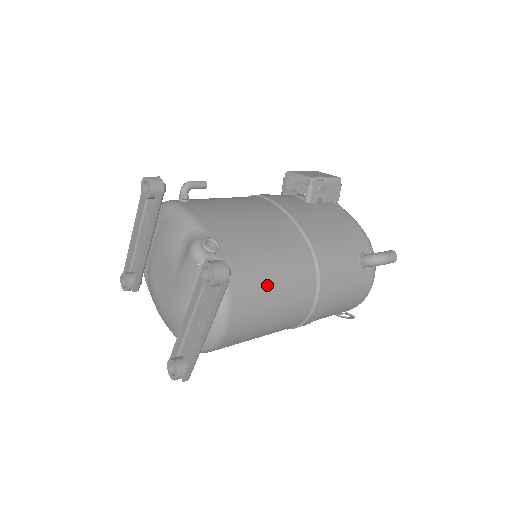
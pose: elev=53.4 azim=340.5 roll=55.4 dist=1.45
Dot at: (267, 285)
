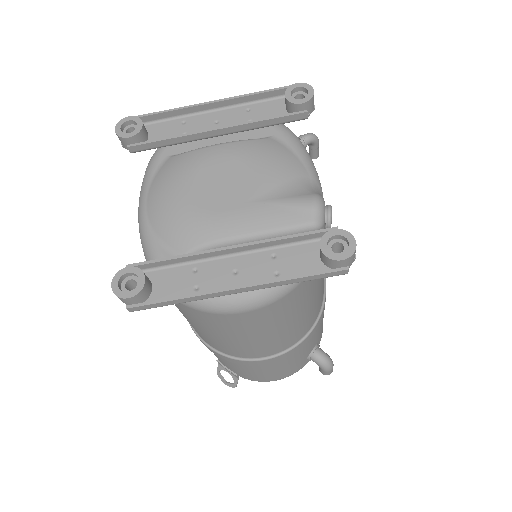
Dot at: (306, 303)
